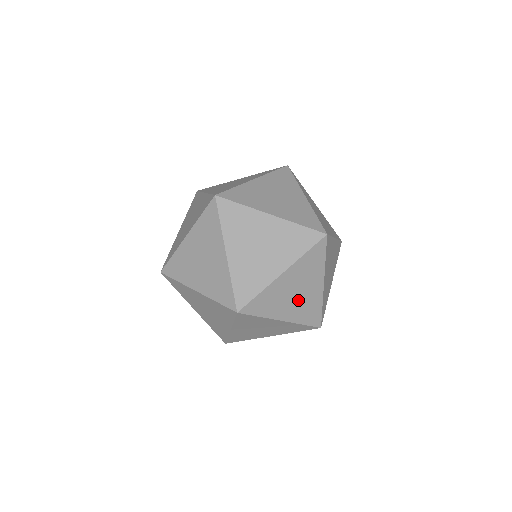
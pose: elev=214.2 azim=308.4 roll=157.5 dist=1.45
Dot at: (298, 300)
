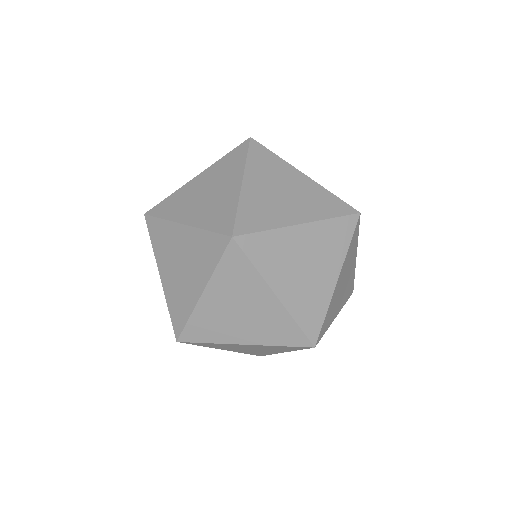
Dot at: (304, 279)
